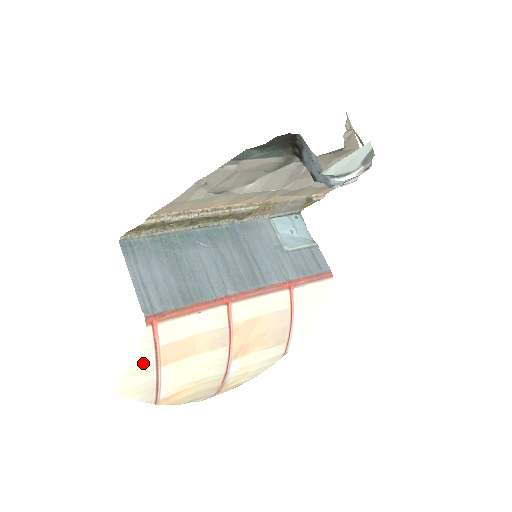
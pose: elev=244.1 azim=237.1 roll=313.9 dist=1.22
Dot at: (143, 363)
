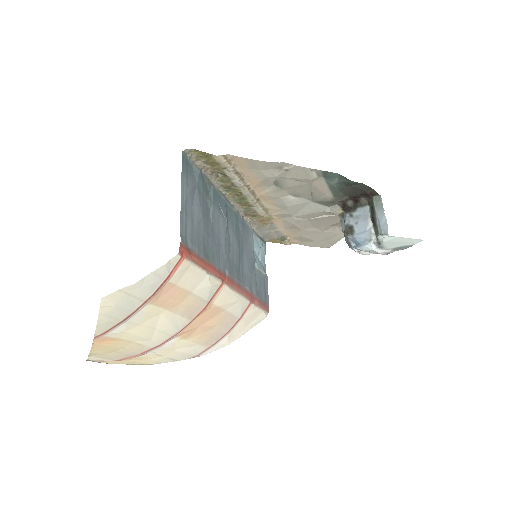
Dot at: (146, 287)
